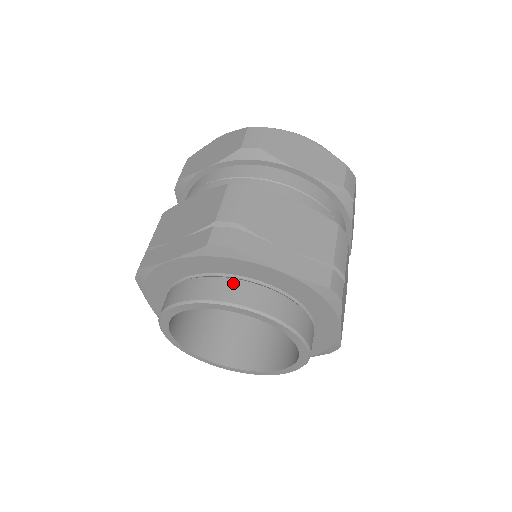
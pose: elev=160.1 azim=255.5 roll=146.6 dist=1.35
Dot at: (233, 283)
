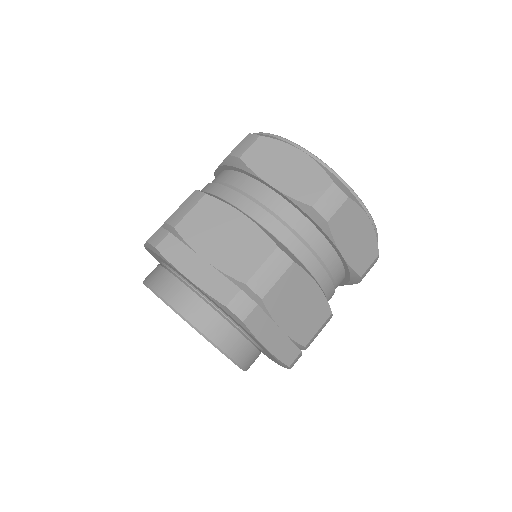
Dot at: (169, 277)
